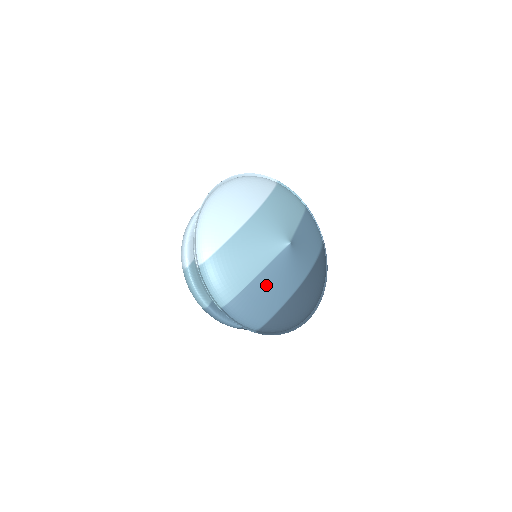
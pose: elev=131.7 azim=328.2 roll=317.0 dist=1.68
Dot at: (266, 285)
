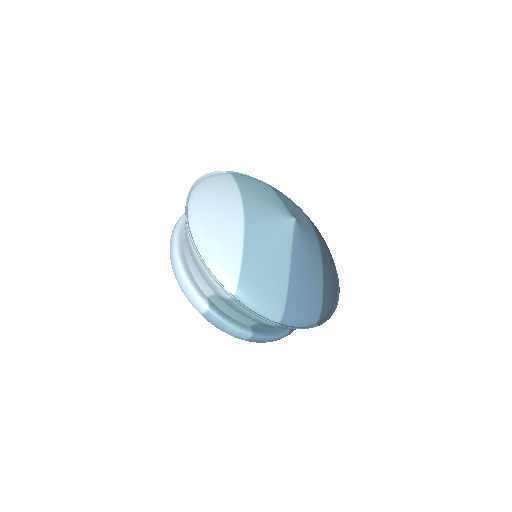
Dot at: (302, 273)
